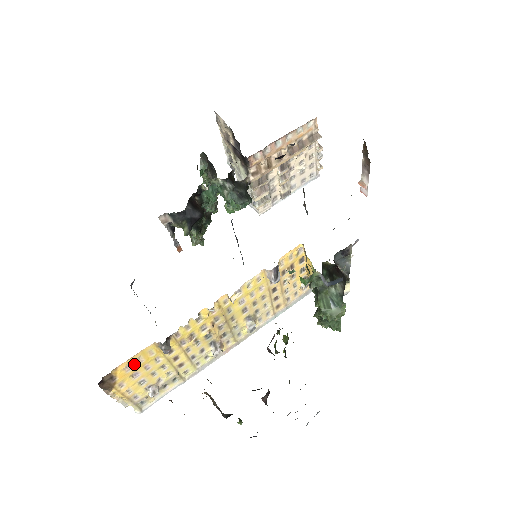
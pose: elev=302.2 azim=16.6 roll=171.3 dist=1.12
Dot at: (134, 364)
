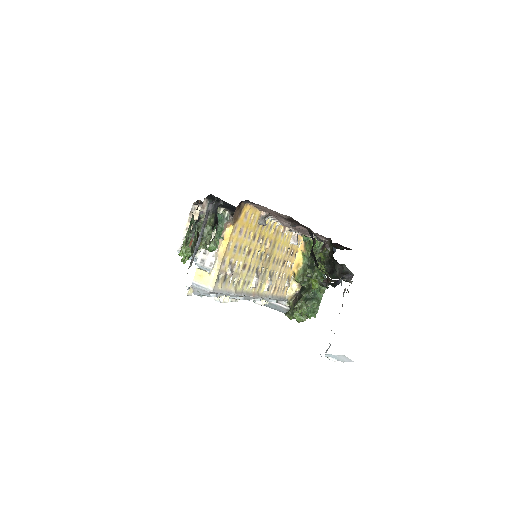
Dot at: (248, 217)
